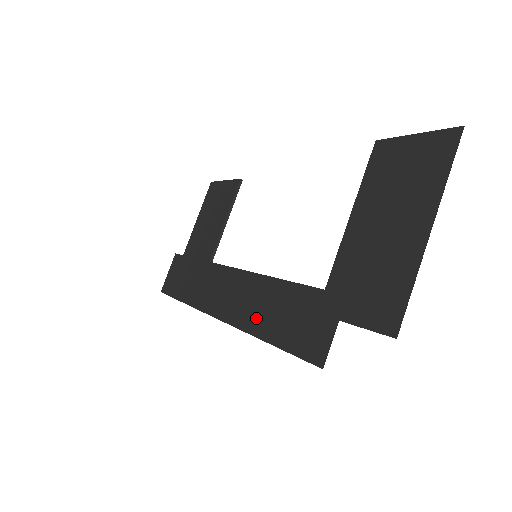
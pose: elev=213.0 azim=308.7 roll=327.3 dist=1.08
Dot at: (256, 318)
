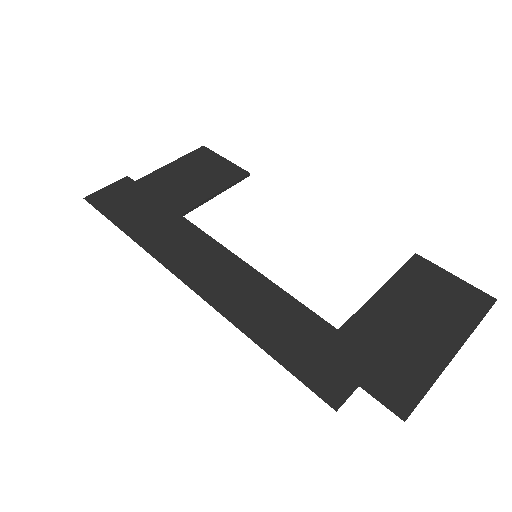
Dot at: (251, 316)
